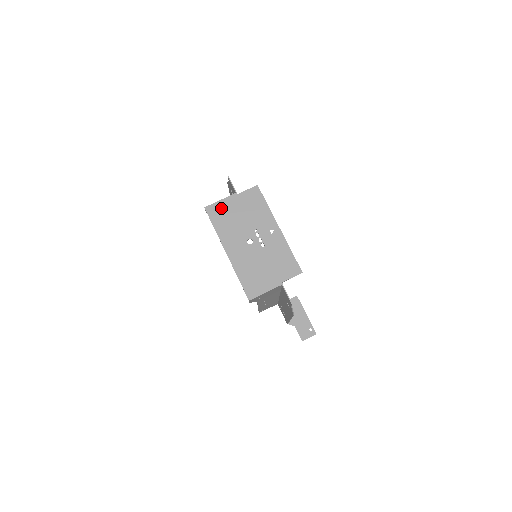
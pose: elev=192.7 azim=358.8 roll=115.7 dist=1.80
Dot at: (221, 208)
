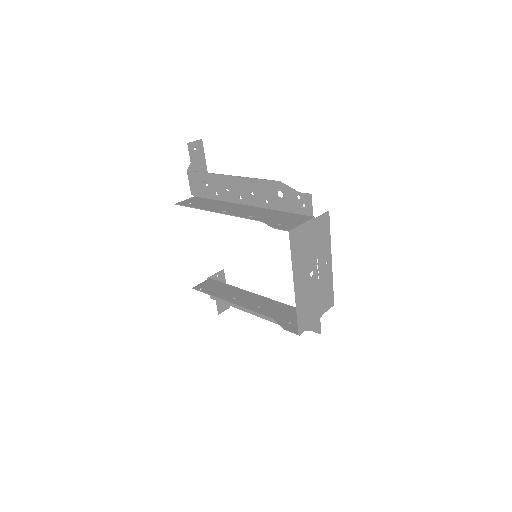
Dot at: (301, 234)
